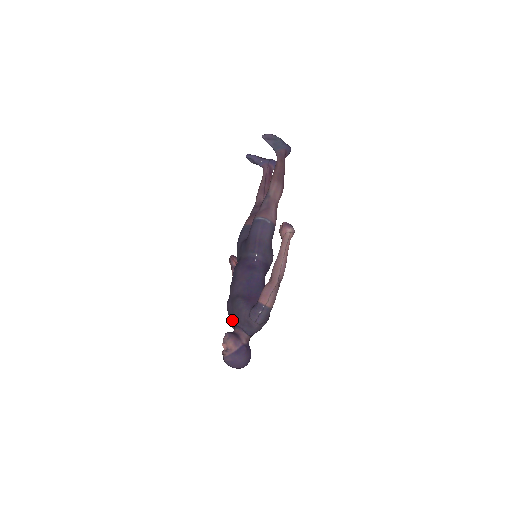
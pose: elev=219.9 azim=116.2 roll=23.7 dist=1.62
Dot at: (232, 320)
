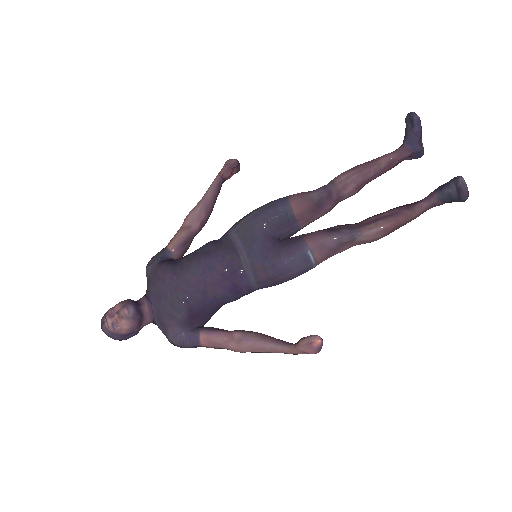
Dot at: (153, 292)
